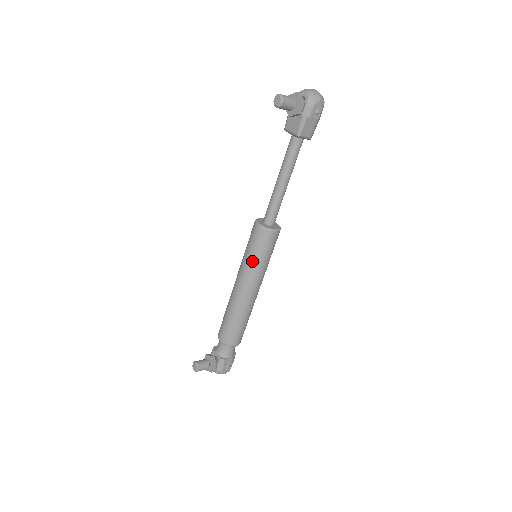
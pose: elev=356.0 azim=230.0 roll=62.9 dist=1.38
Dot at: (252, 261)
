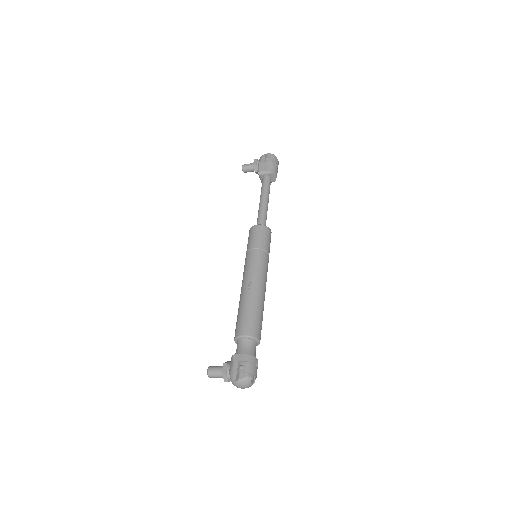
Dot at: (246, 254)
